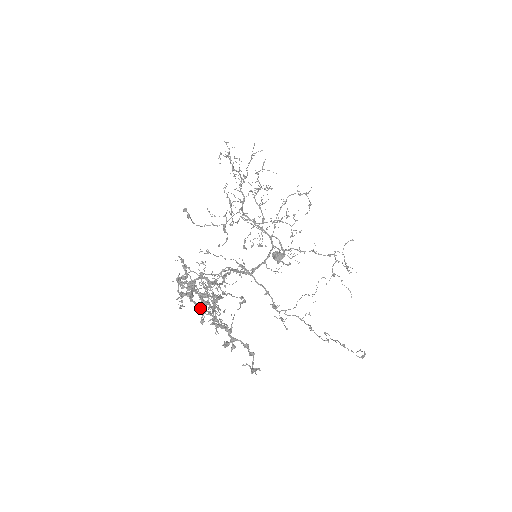
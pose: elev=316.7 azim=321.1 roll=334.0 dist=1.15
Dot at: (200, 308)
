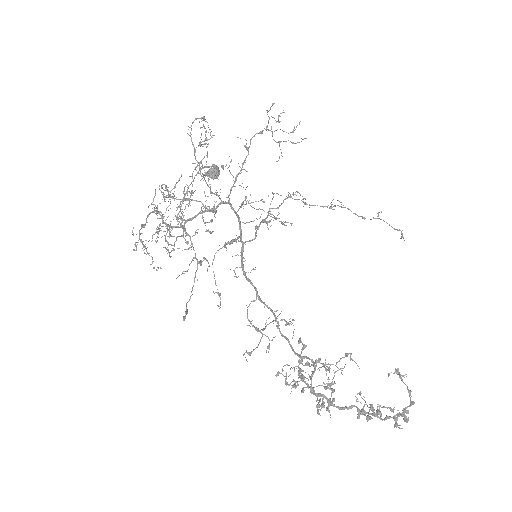
Dot at: occluded
